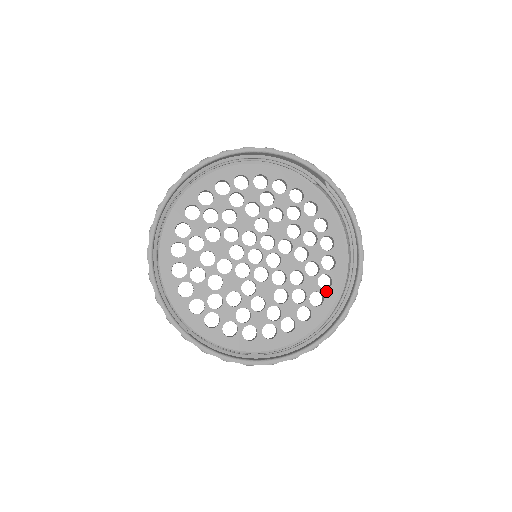
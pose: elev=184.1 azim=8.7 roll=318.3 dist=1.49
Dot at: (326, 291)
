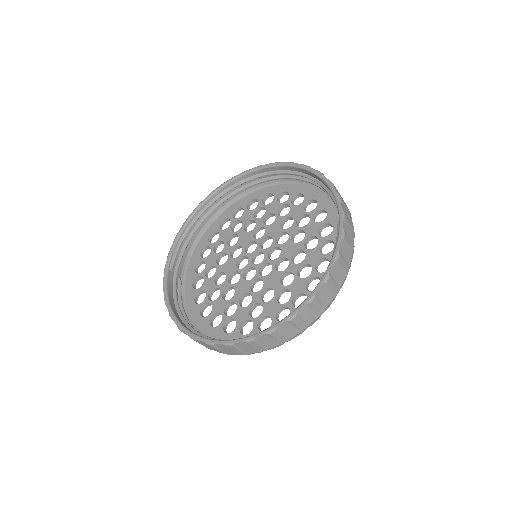
Dot at: occluded
